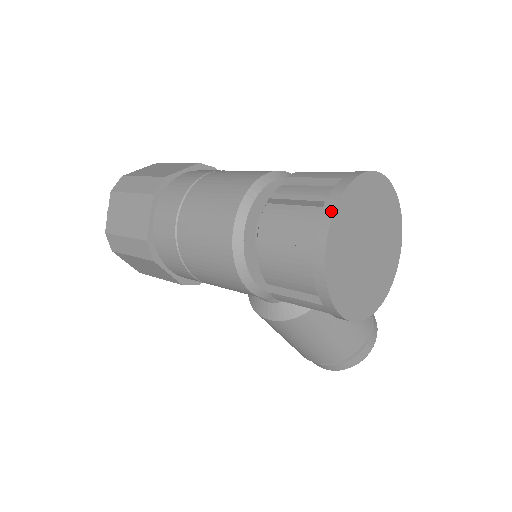
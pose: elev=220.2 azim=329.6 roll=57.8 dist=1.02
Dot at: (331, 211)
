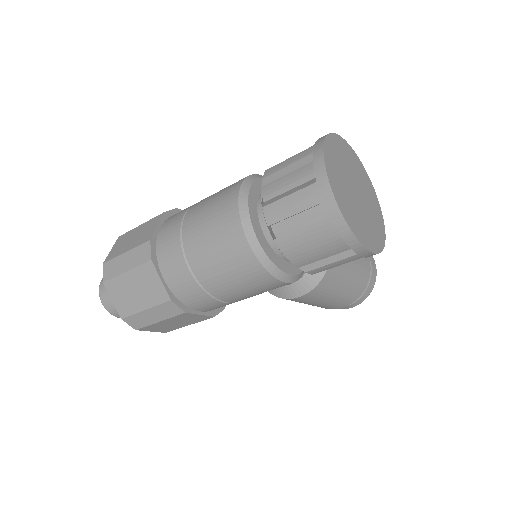
Dot at: (326, 182)
